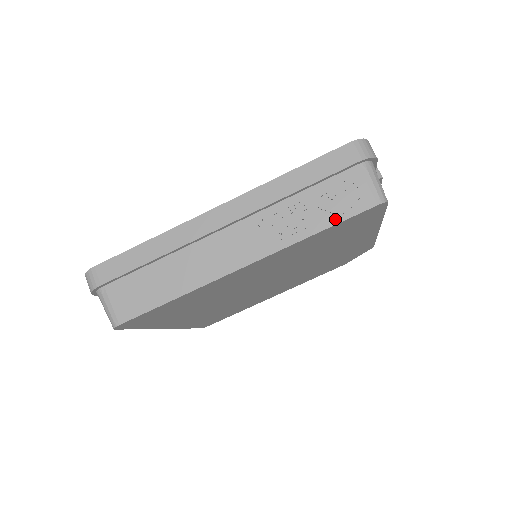
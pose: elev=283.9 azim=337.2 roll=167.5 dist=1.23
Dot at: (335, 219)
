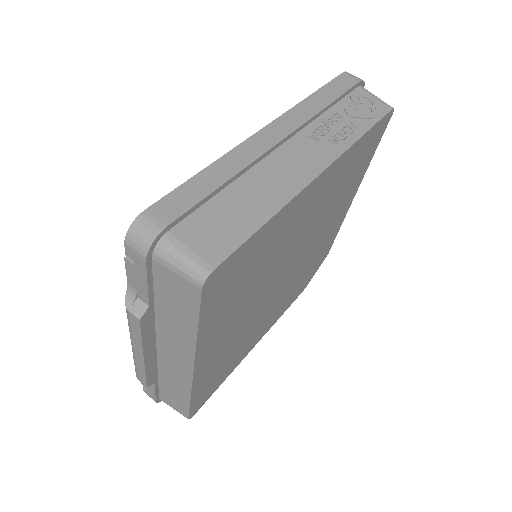
Dot at: (370, 122)
